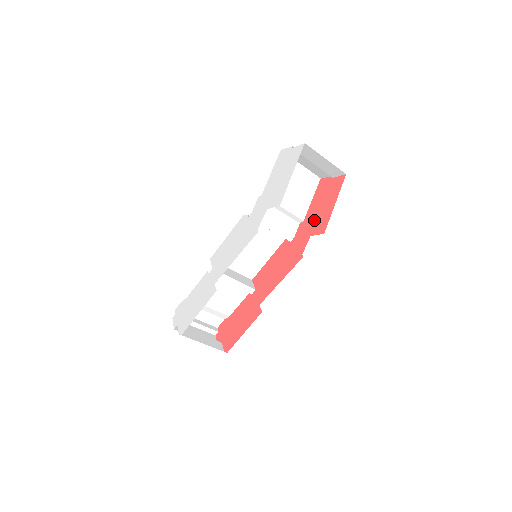
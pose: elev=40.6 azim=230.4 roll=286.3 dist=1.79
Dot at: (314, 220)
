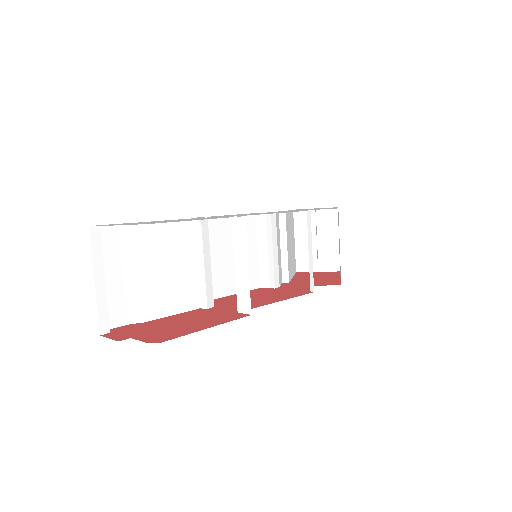
Dot at: occluded
